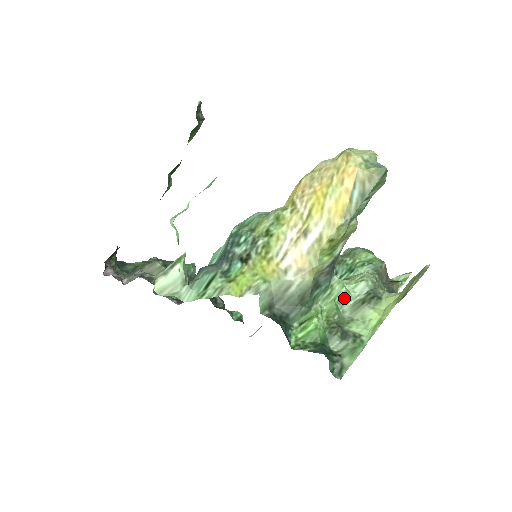
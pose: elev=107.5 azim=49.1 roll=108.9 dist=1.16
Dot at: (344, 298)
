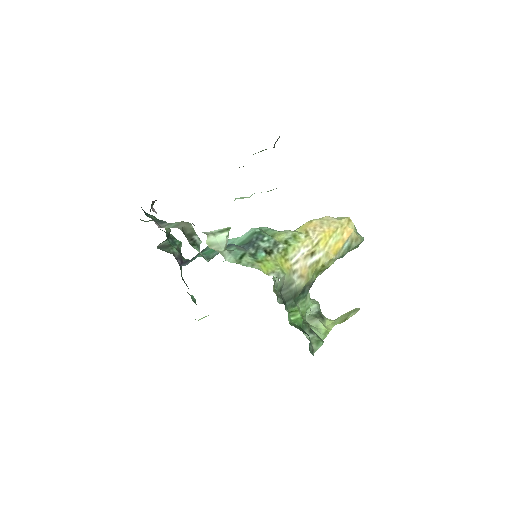
Dot at: (307, 309)
